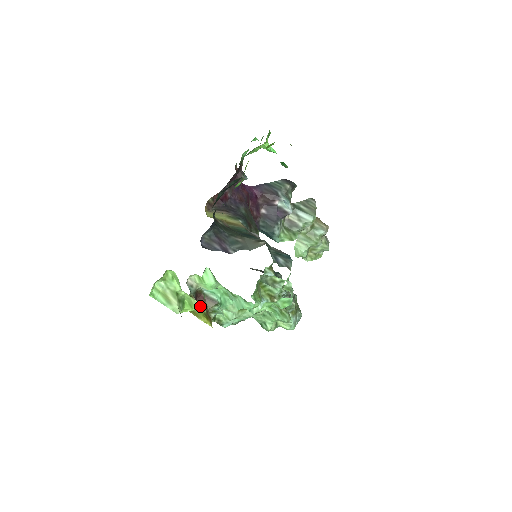
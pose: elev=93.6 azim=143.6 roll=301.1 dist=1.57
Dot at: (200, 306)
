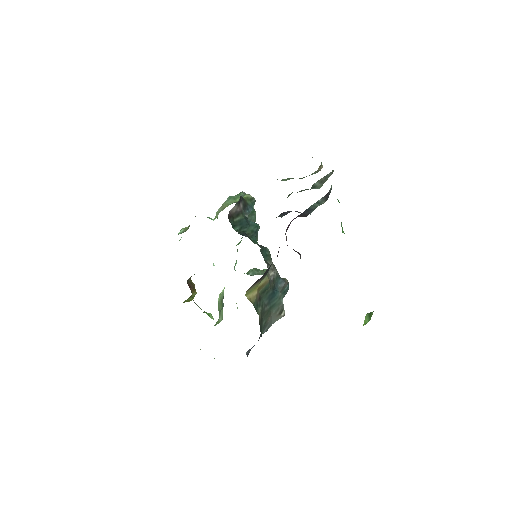
Dot at: occluded
